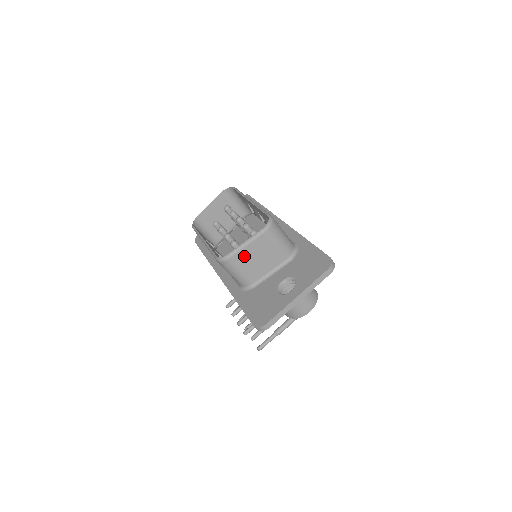
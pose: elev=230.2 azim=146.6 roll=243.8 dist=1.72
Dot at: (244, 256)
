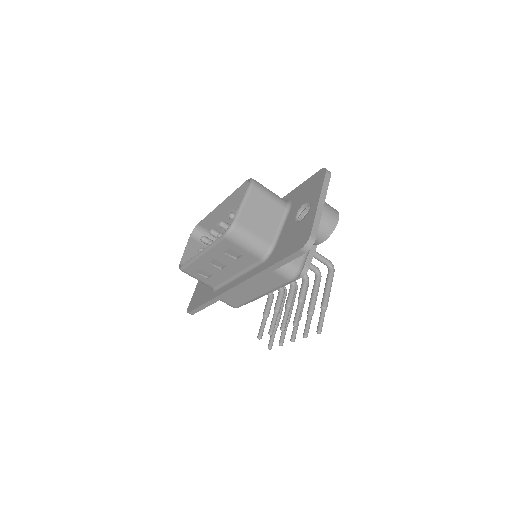
Dot at: (248, 216)
